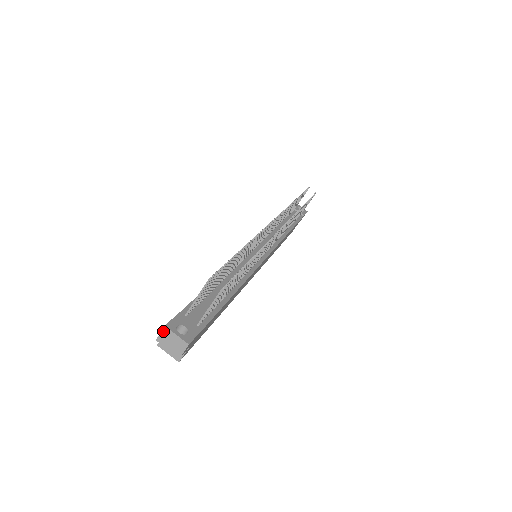
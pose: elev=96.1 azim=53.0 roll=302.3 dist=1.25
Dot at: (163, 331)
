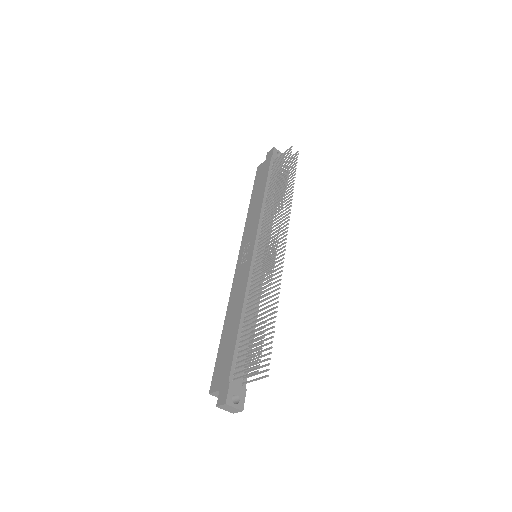
Dot at: (223, 405)
